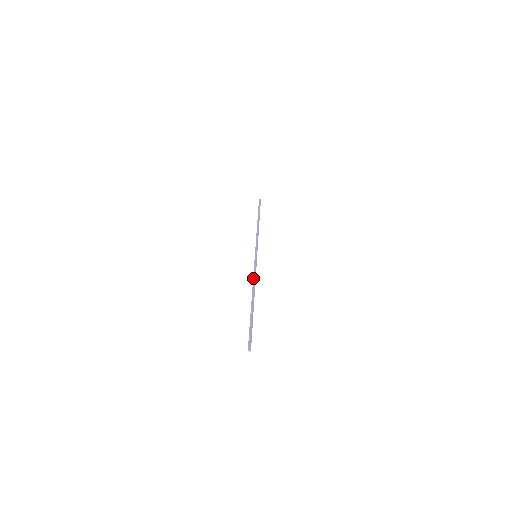
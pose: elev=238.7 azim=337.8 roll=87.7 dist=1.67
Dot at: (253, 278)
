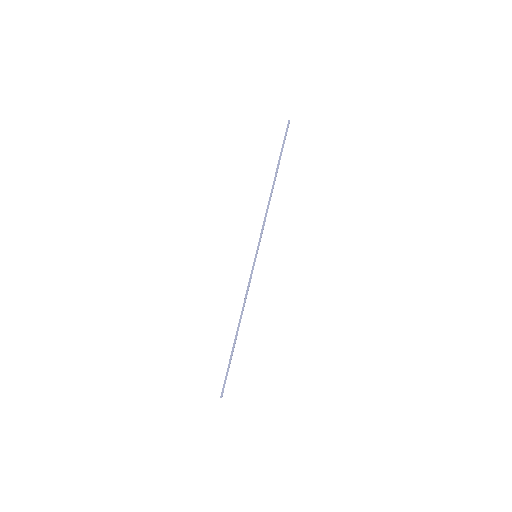
Dot at: (245, 298)
